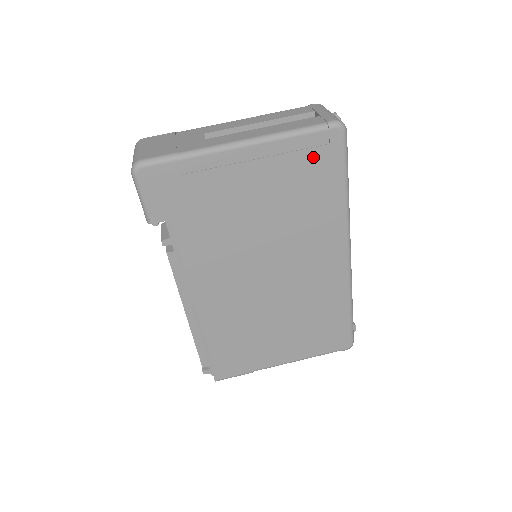
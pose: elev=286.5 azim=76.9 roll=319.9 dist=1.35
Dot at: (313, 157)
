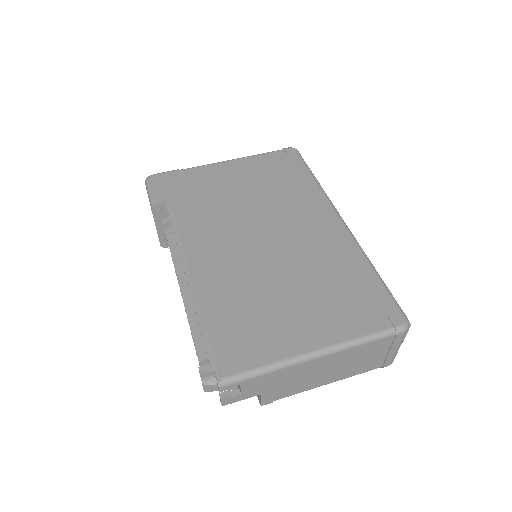
Dot at: (278, 162)
